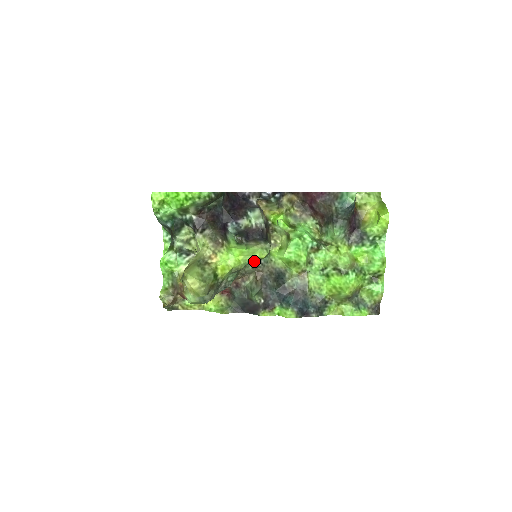
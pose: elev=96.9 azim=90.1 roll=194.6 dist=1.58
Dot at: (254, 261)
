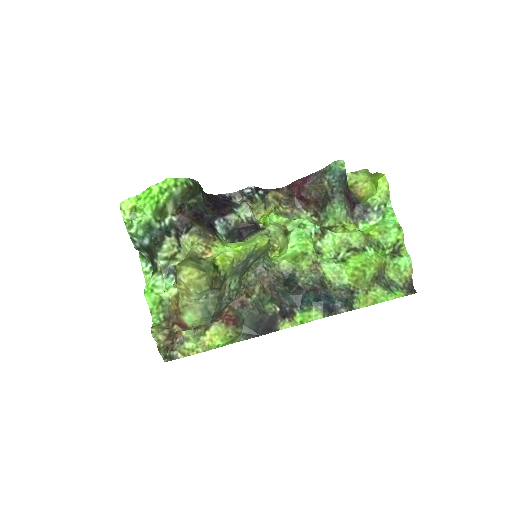
Dot at: (256, 255)
